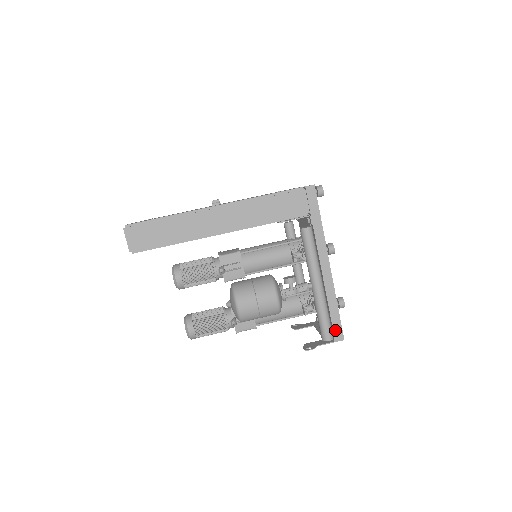
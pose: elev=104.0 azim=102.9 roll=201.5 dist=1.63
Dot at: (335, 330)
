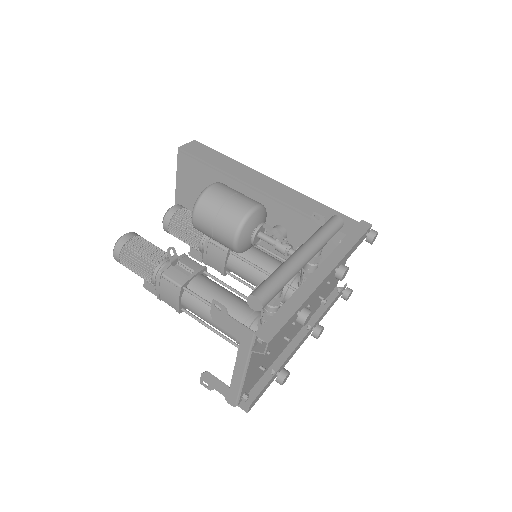
Dot at: (269, 324)
